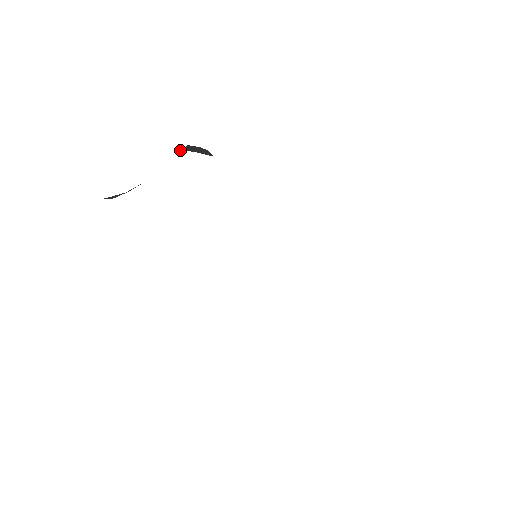
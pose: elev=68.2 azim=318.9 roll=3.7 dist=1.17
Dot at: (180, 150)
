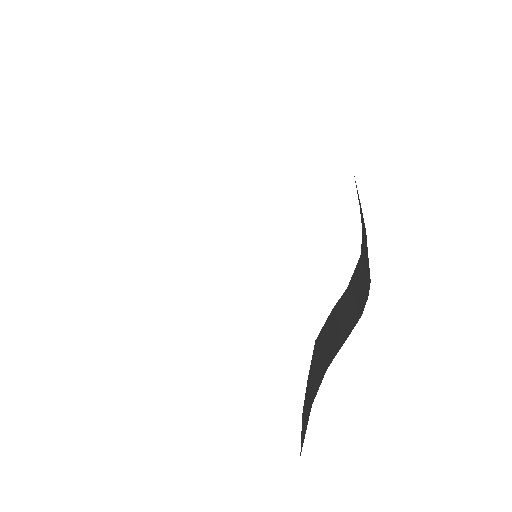
Dot at: occluded
